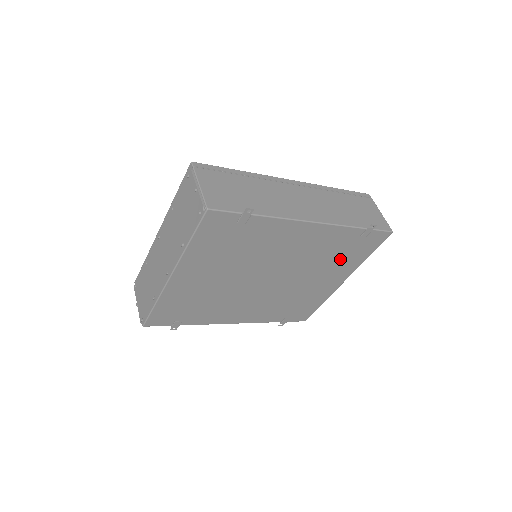
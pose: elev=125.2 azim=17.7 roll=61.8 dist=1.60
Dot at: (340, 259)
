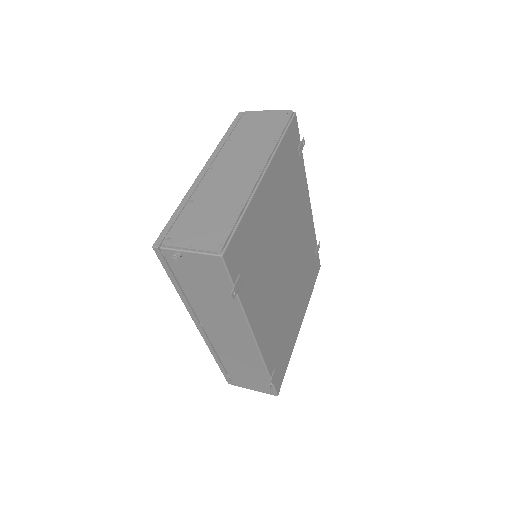
Dot at: (306, 278)
